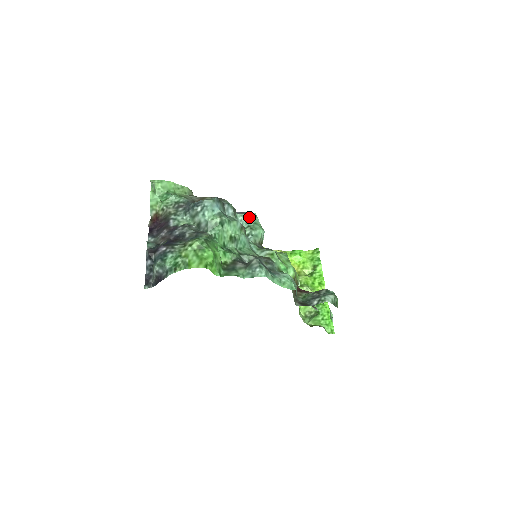
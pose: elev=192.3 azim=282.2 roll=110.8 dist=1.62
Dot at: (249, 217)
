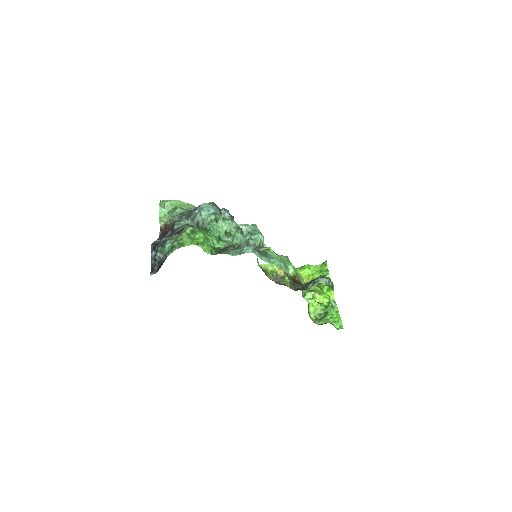
Dot at: (249, 226)
